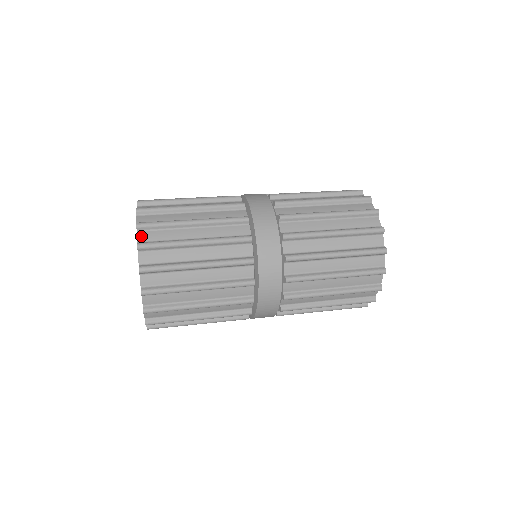
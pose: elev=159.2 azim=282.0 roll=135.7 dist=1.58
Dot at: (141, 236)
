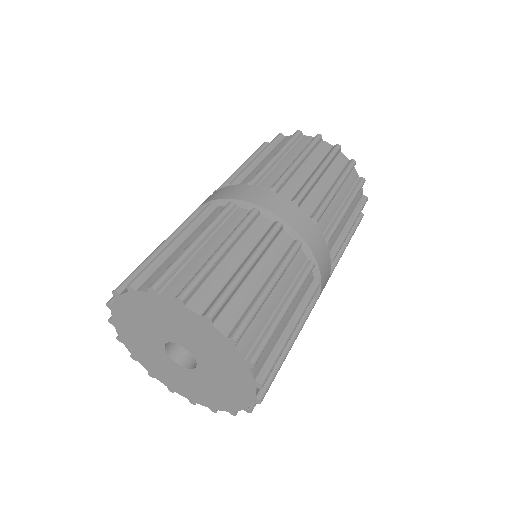
Dot at: (168, 293)
